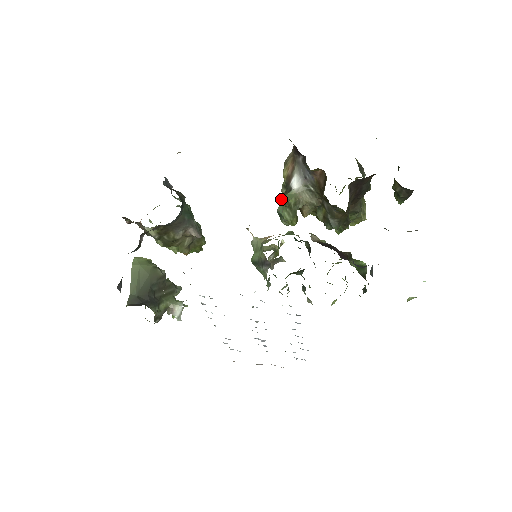
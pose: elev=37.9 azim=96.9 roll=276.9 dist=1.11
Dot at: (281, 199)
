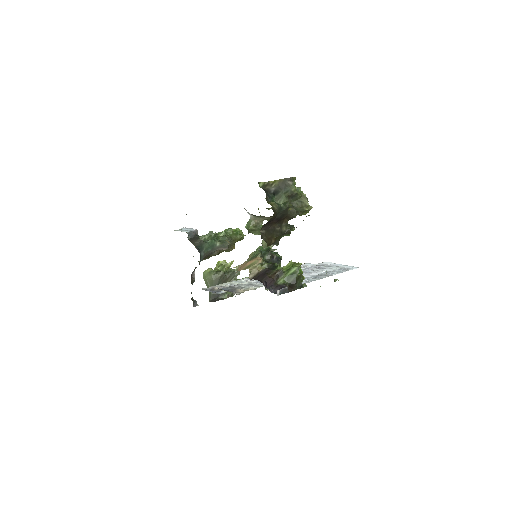
Dot at: (246, 227)
